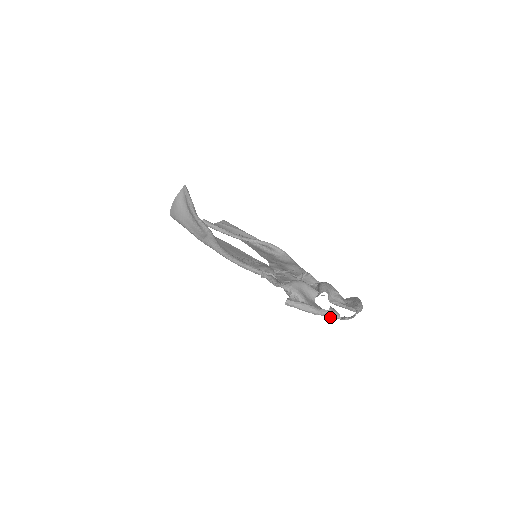
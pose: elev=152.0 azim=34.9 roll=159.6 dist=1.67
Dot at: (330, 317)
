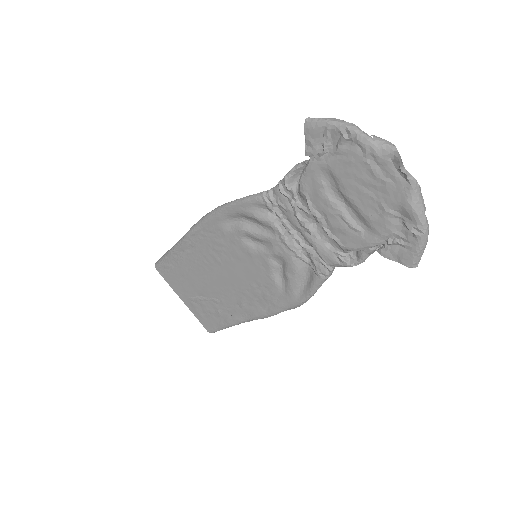
Dot at: (376, 142)
